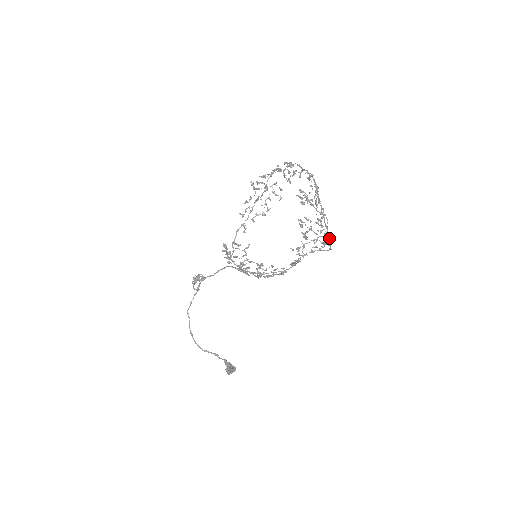
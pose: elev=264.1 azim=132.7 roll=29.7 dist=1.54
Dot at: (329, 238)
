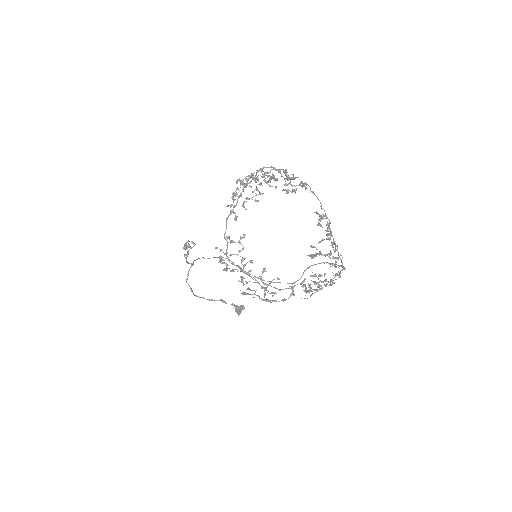
Dot at: (344, 268)
